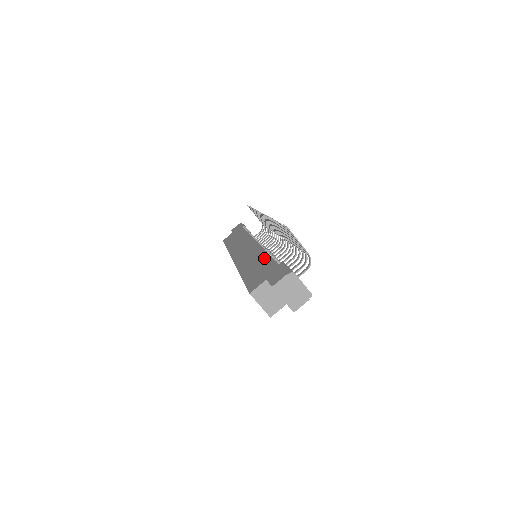
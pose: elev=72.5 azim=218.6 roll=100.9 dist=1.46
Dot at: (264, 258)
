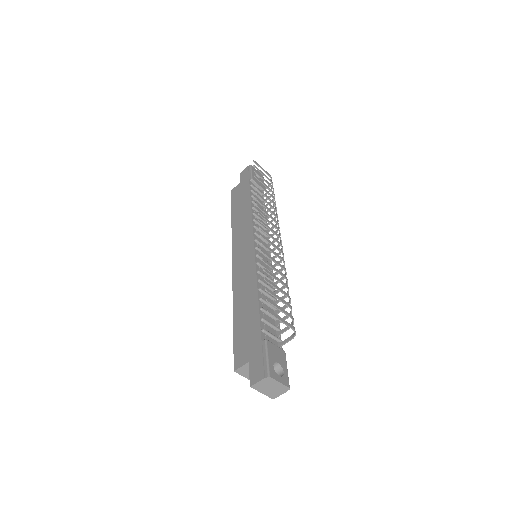
Dot at: (254, 306)
